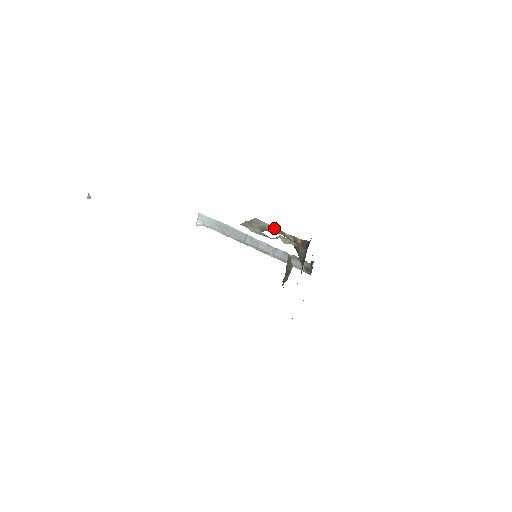
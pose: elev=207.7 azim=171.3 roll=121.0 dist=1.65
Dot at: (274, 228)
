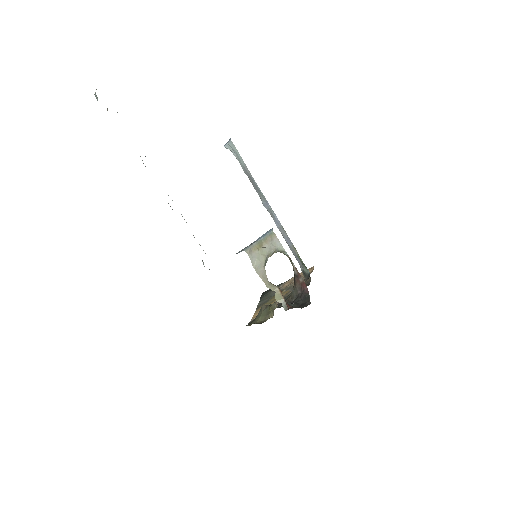
Dot at: (285, 252)
